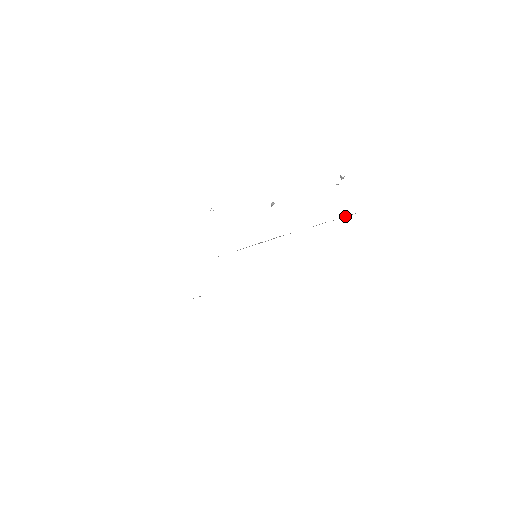
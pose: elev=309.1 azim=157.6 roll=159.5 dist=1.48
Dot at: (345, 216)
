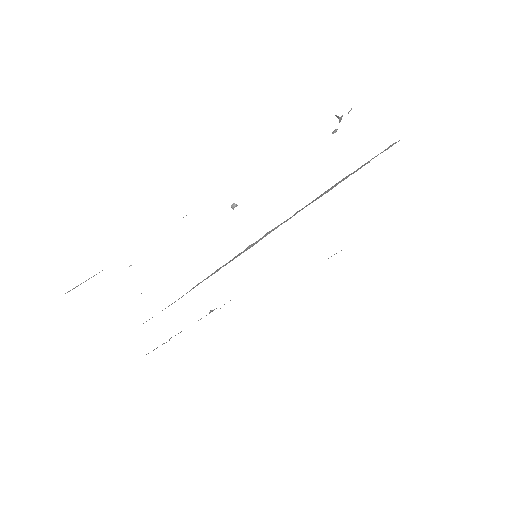
Dot at: occluded
